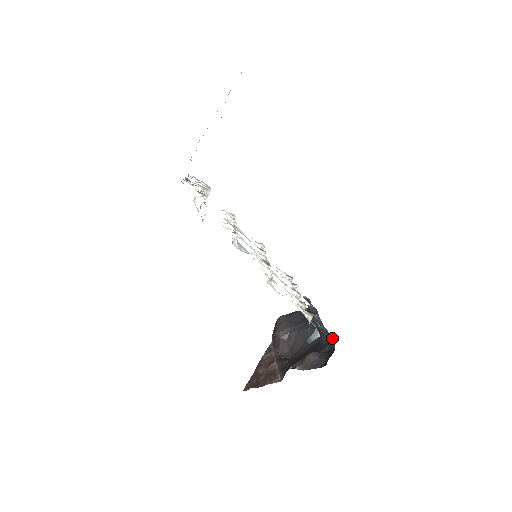
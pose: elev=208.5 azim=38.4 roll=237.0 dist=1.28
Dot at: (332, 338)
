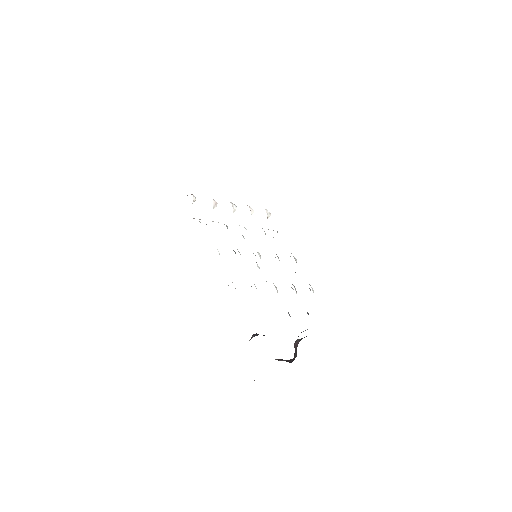
Dot at: occluded
